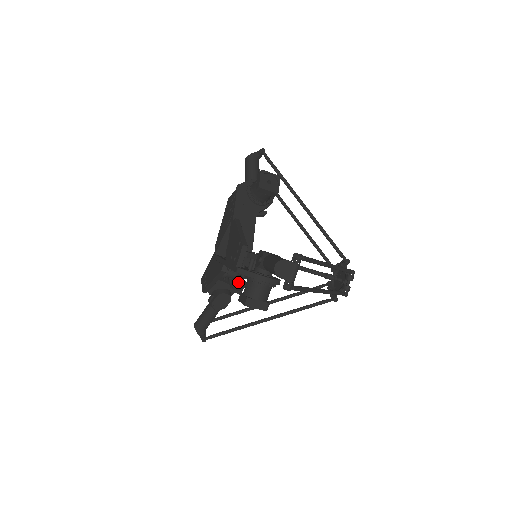
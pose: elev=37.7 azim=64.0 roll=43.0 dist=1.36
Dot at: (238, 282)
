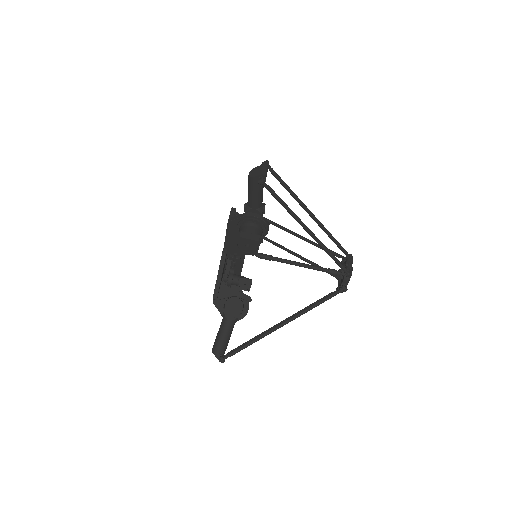
Dot at: (243, 278)
